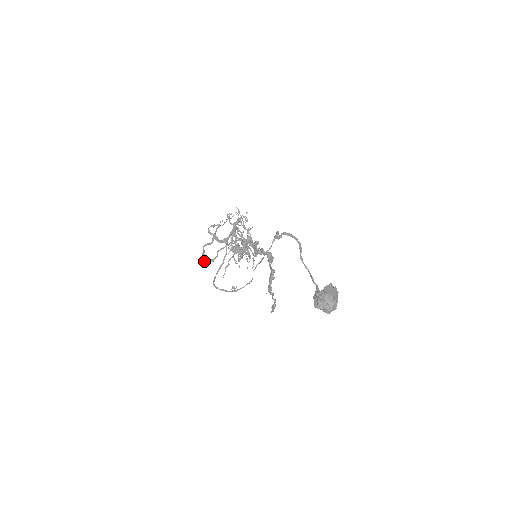
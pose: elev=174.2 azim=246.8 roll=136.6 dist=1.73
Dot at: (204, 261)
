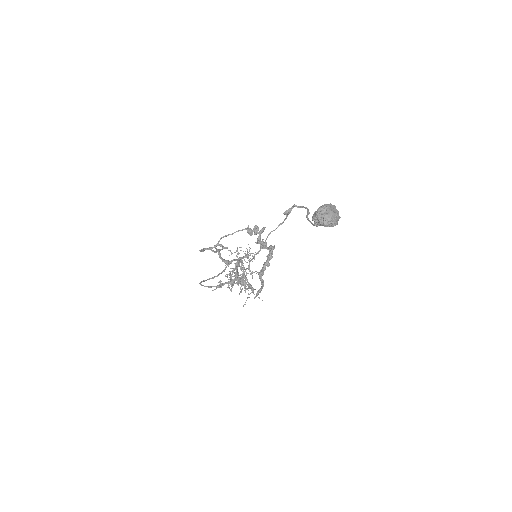
Dot at: (202, 249)
